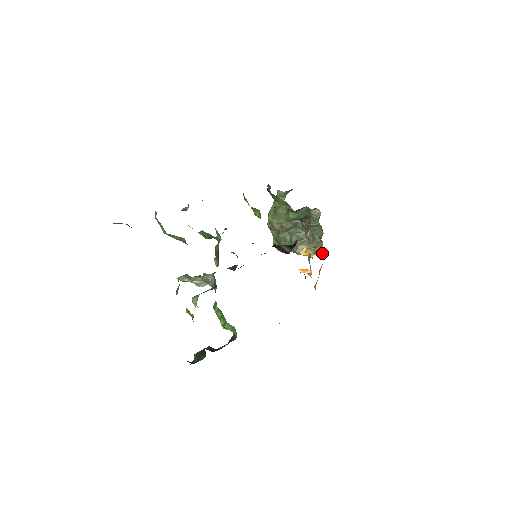
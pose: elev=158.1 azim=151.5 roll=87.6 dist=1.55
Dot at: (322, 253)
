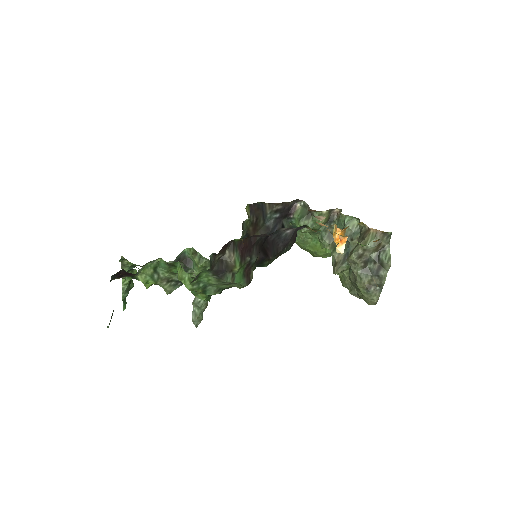
Dot at: (377, 234)
